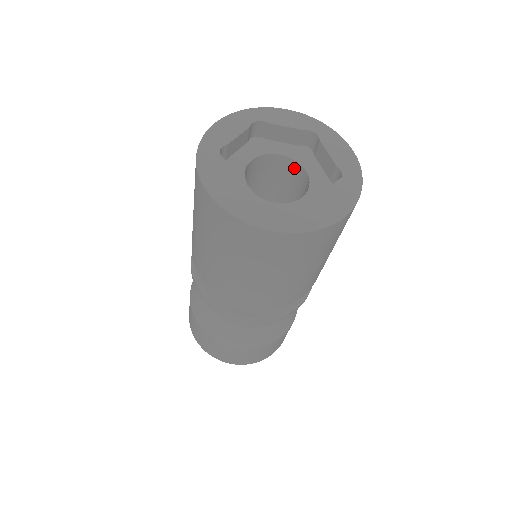
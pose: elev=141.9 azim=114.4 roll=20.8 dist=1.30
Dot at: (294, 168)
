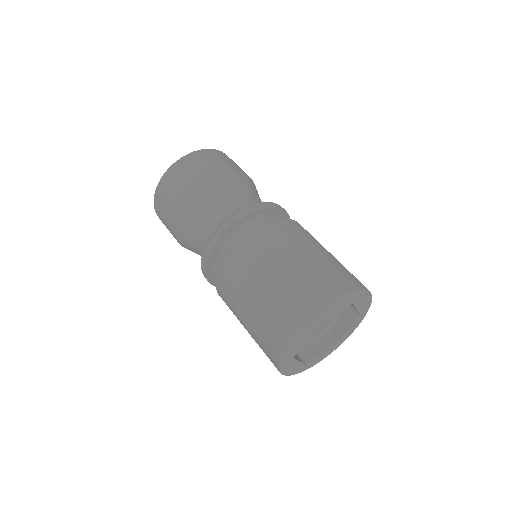
Dot at: occluded
